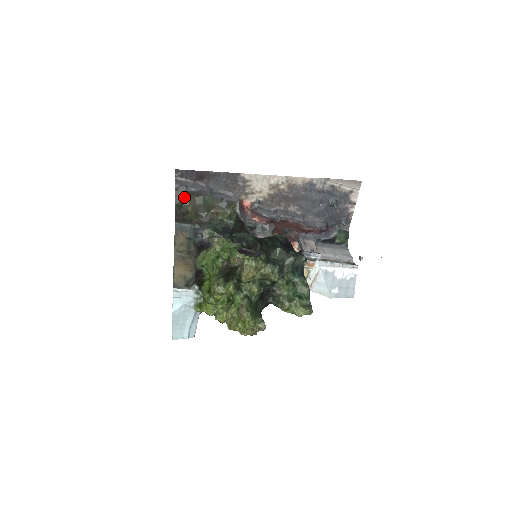
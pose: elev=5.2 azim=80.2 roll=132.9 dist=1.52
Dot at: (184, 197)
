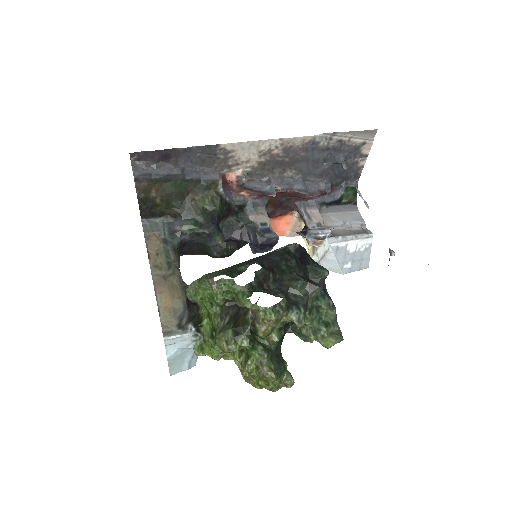
Dot at: (148, 188)
